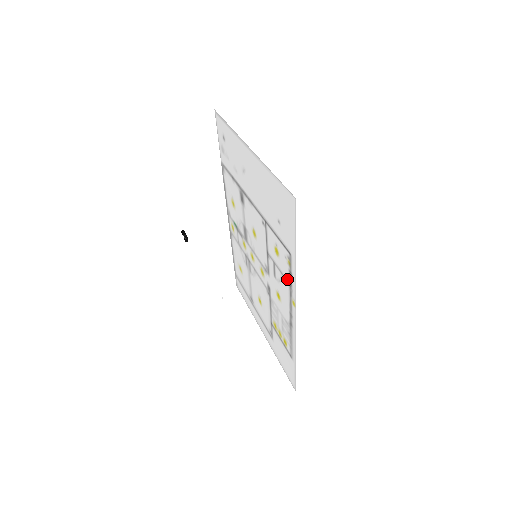
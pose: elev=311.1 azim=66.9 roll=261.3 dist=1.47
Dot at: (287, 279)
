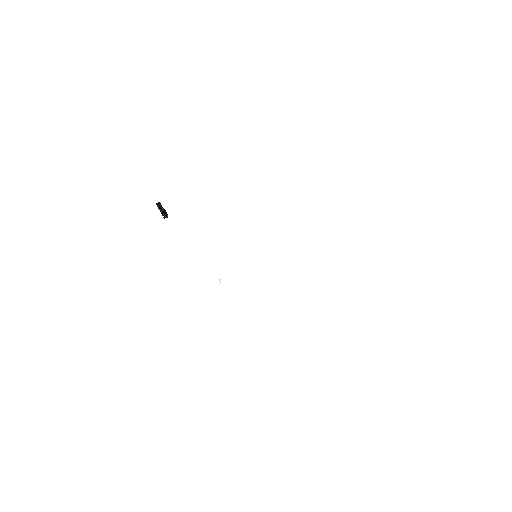
Dot at: occluded
